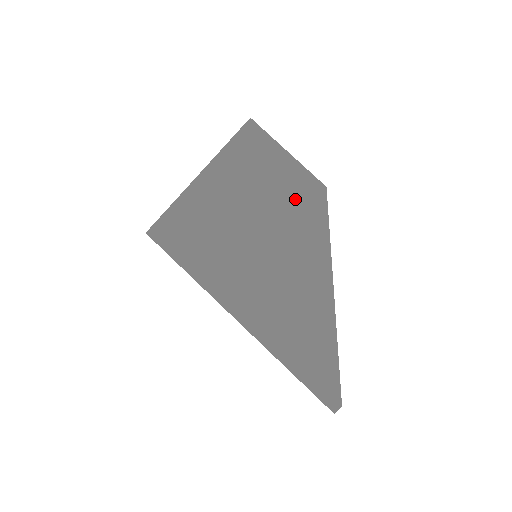
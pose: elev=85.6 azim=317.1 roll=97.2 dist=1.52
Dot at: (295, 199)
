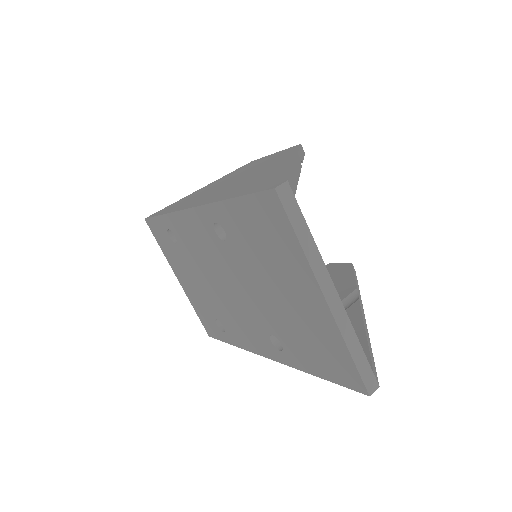
Dot at: (273, 157)
